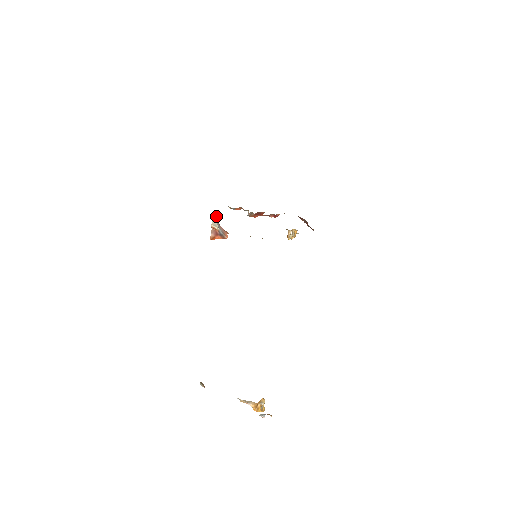
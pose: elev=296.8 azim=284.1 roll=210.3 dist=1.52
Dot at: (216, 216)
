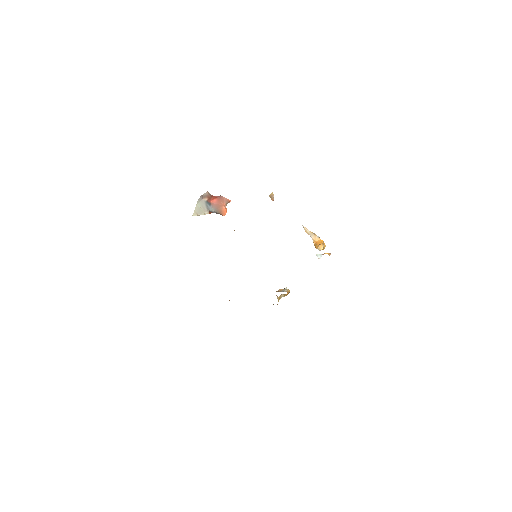
Dot at: (201, 199)
